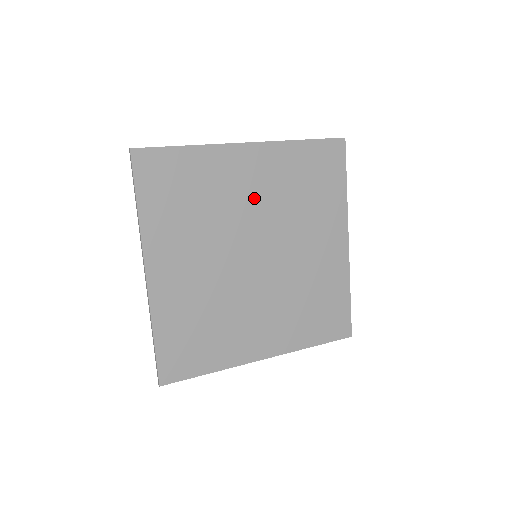
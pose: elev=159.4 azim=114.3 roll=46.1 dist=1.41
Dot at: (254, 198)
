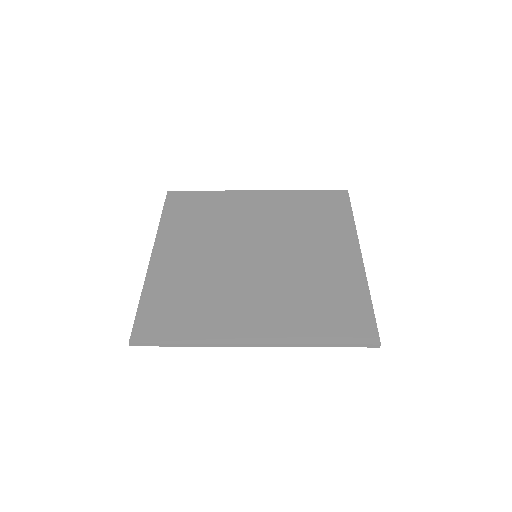
Dot at: (258, 219)
